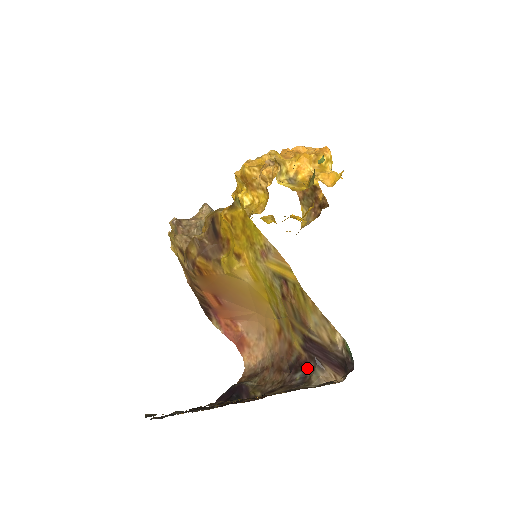
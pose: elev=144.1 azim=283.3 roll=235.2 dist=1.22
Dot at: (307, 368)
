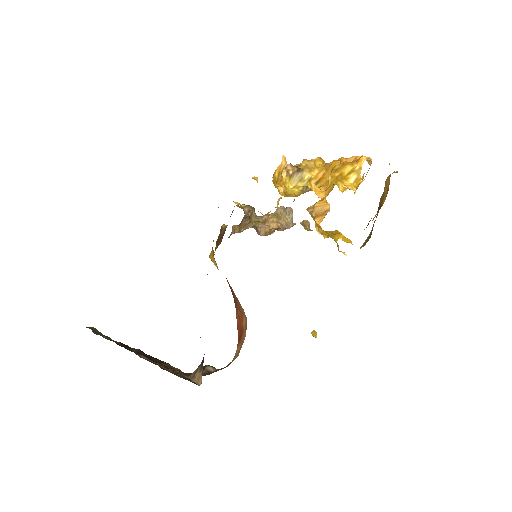
Dot at: occluded
